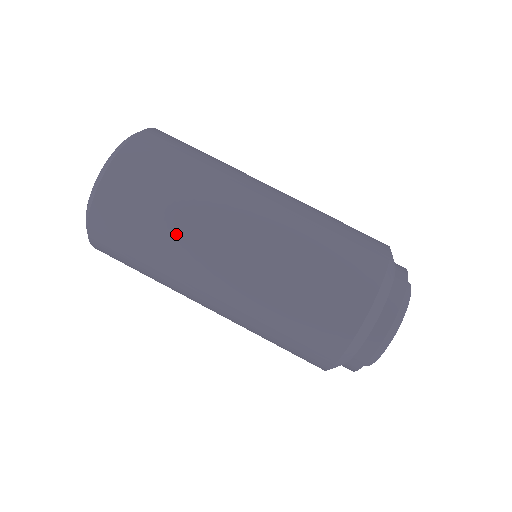
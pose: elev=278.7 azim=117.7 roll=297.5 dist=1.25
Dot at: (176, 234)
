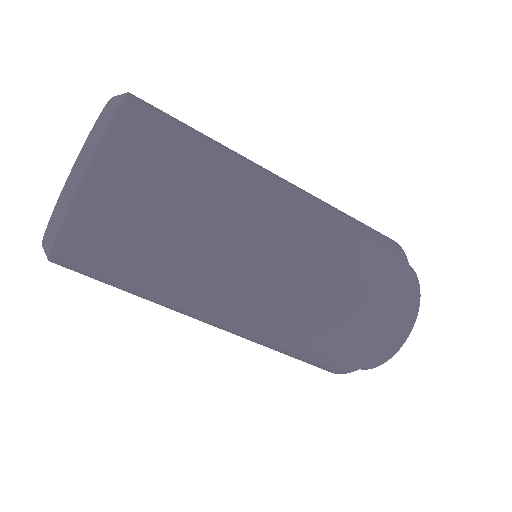
Dot at: (167, 294)
